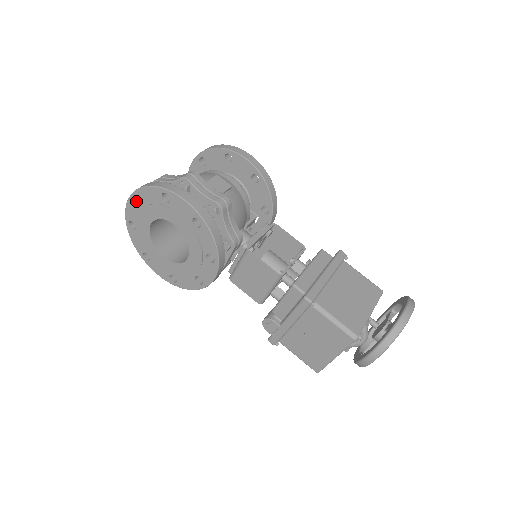
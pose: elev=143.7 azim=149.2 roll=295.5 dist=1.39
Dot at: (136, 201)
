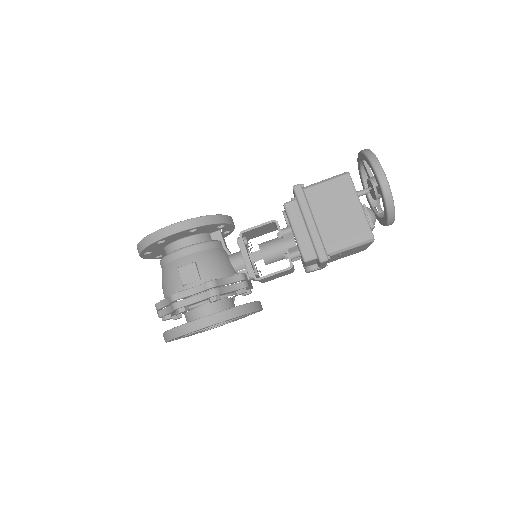
Dot at: (172, 340)
